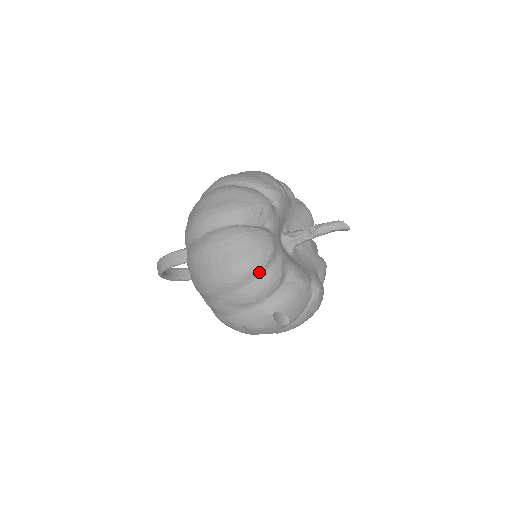
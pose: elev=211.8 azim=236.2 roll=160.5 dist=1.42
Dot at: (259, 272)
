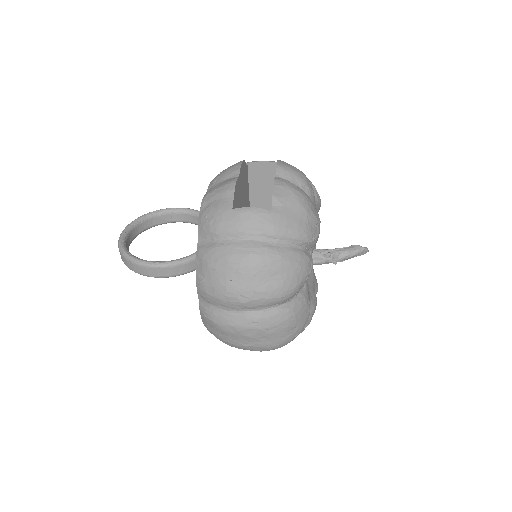
Dot at: occluded
